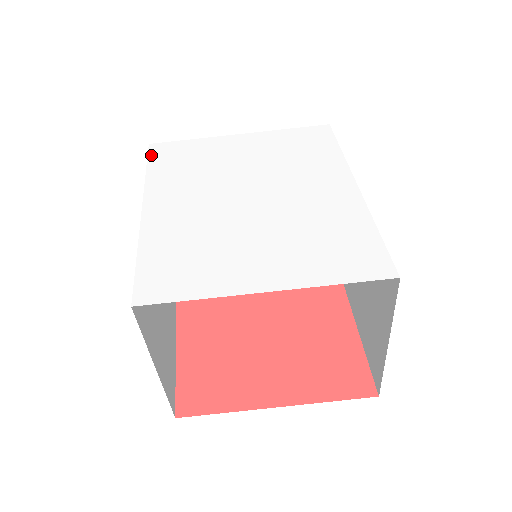
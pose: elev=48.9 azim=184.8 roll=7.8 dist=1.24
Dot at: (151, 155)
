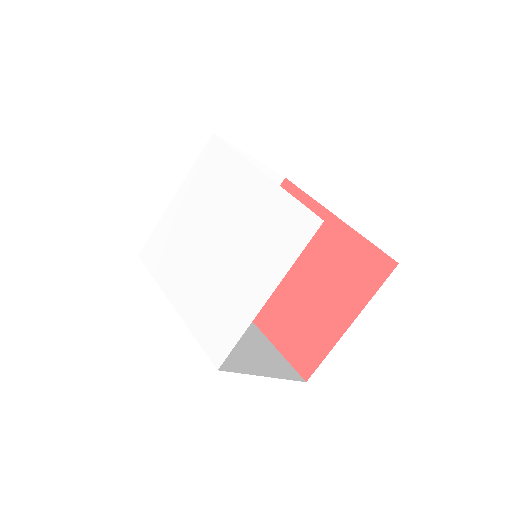
Dot at: (146, 263)
